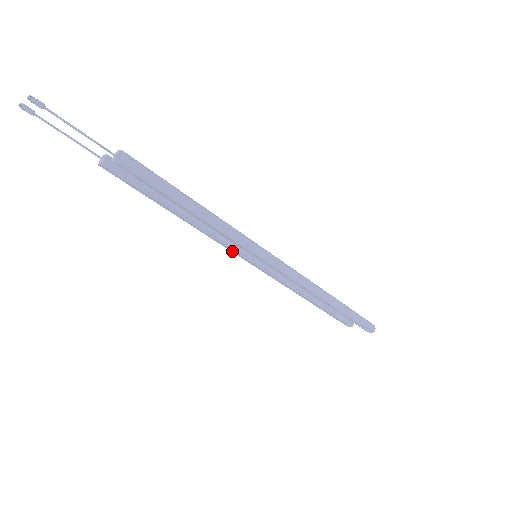
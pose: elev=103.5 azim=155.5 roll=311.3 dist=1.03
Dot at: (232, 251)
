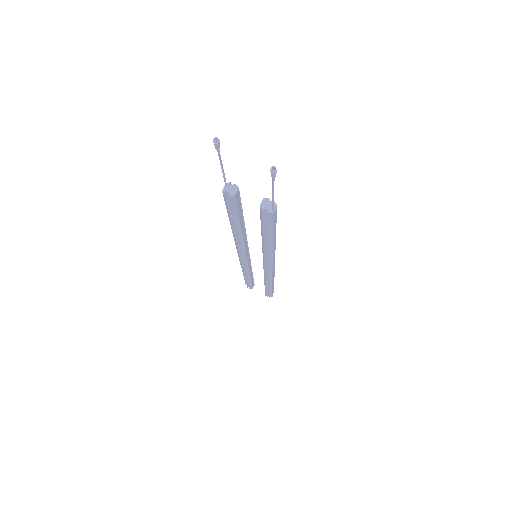
Dot at: (239, 249)
